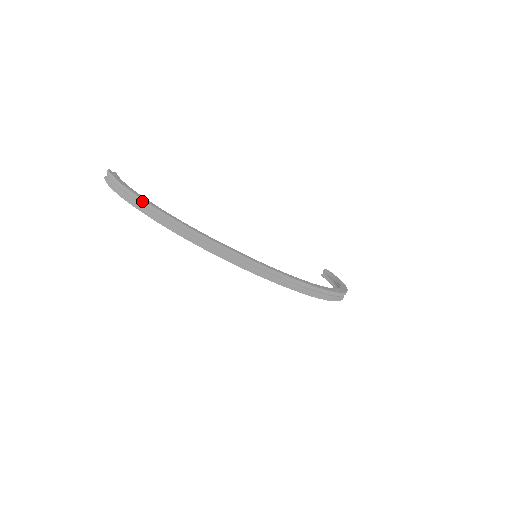
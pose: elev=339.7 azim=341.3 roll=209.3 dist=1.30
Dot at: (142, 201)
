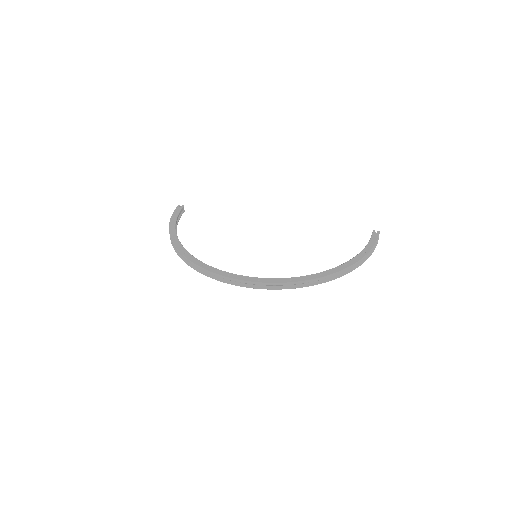
Dot at: (171, 240)
